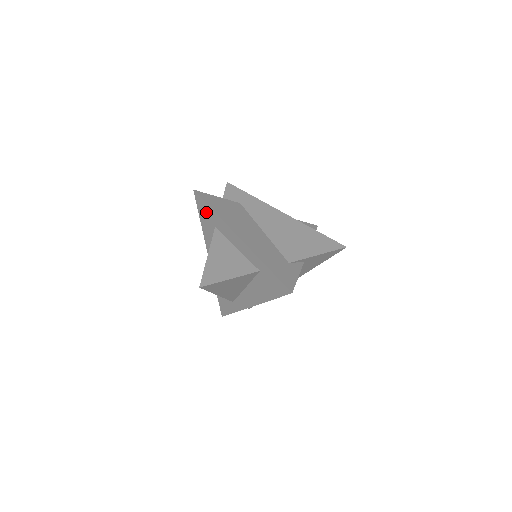
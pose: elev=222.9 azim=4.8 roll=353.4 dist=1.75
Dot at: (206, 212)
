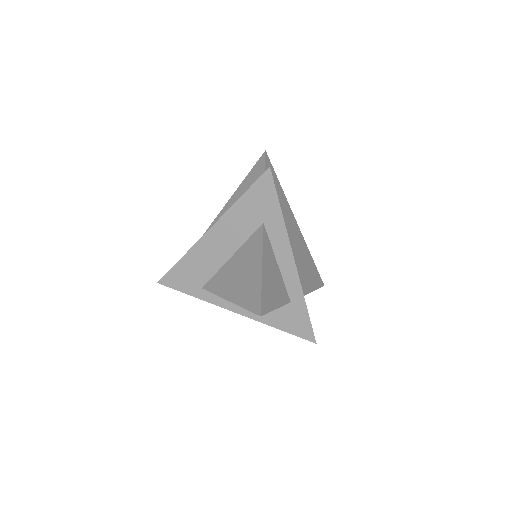
Dot at: (266, 201)
